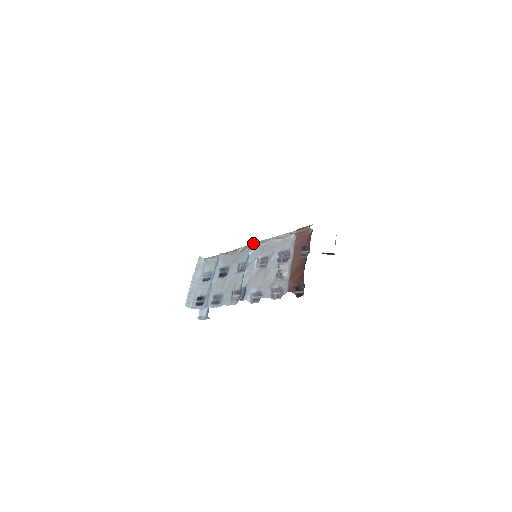
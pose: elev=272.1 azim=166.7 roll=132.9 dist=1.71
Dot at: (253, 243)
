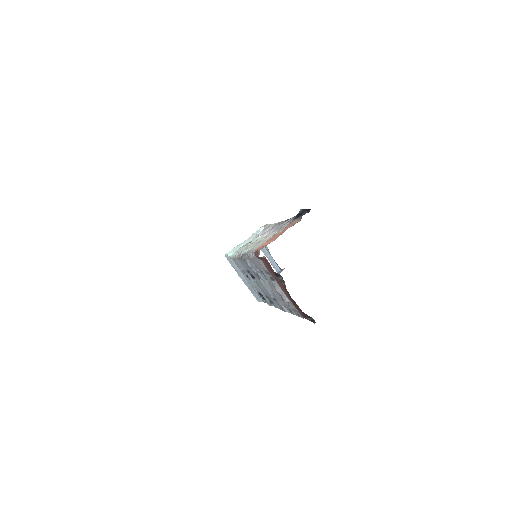
Dot at: (242, 256)
